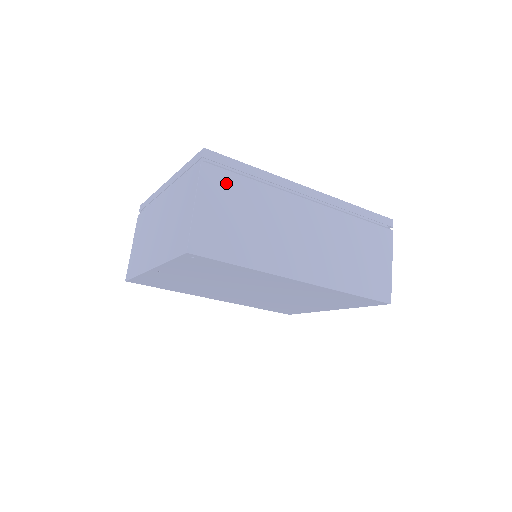
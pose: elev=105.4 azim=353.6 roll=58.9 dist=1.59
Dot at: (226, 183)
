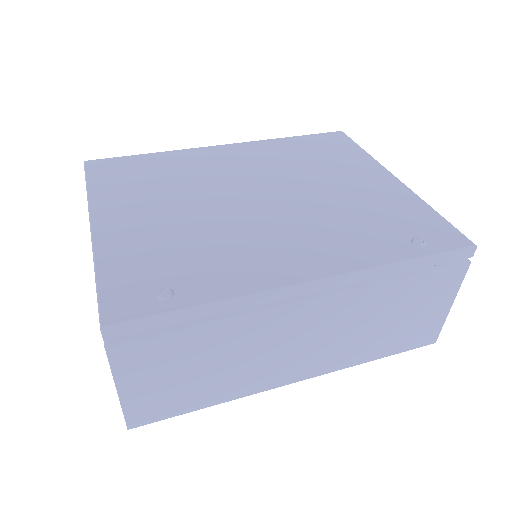
Dot at: (157, 349)
